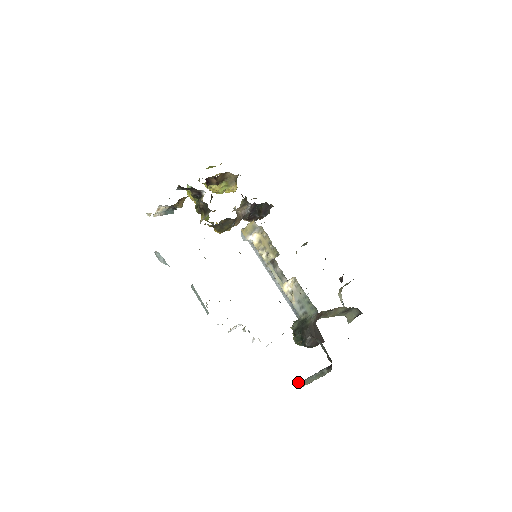
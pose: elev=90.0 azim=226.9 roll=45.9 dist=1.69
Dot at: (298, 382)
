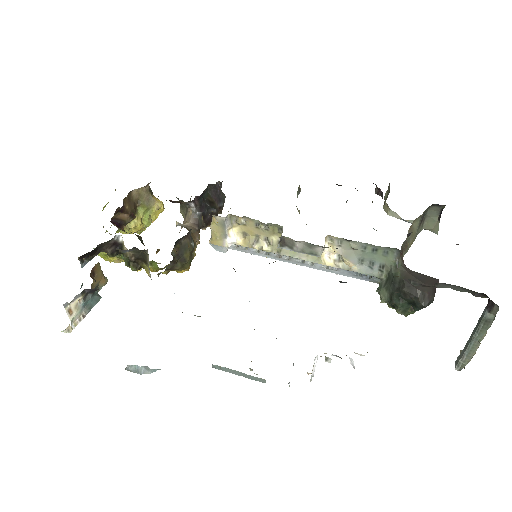
Dot at: (455, 361)
